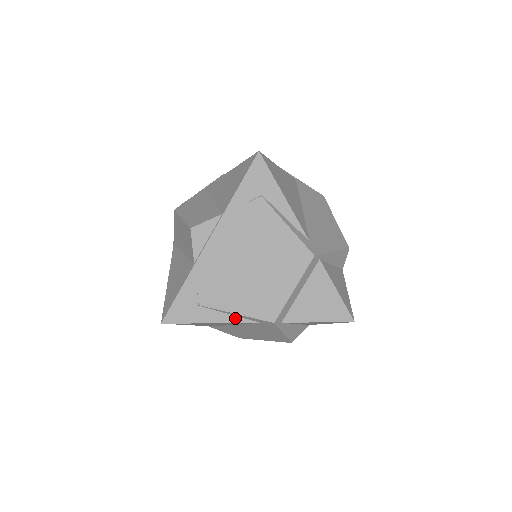
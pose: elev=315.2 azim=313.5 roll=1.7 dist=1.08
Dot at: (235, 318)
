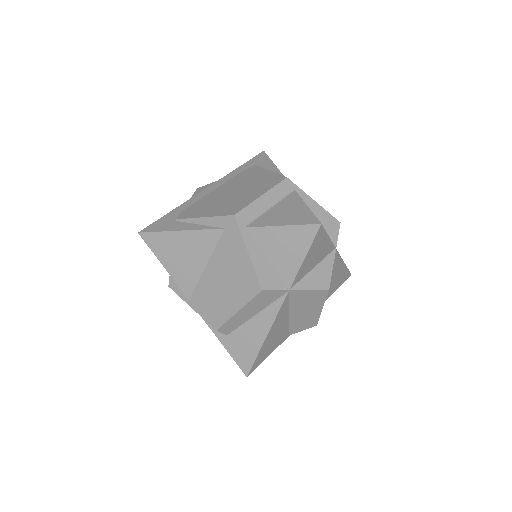
Dot at: (203, 227)
